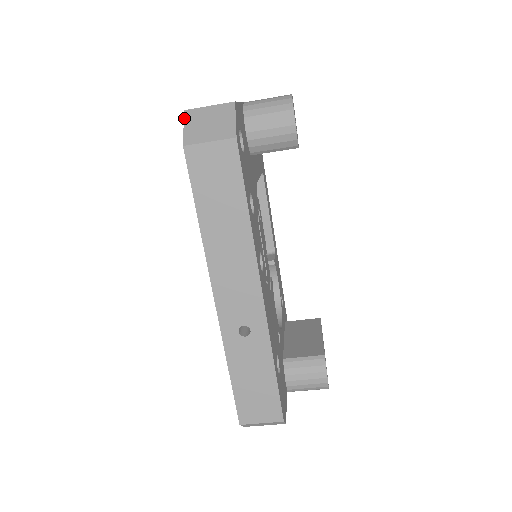
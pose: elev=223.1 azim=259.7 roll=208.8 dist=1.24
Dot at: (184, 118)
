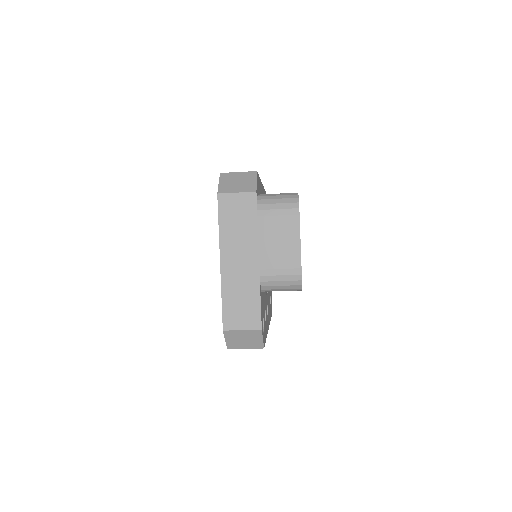
Dot at: (224, 335)
